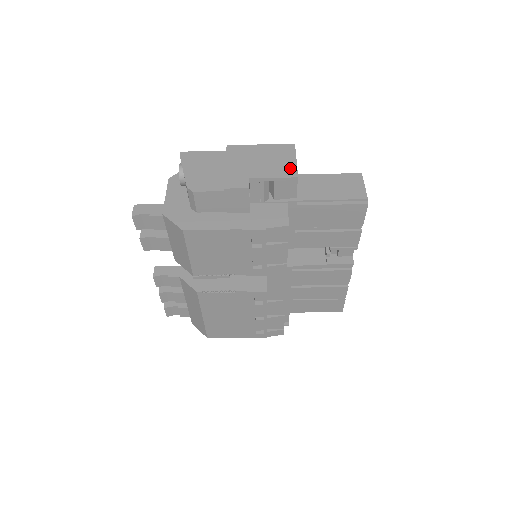
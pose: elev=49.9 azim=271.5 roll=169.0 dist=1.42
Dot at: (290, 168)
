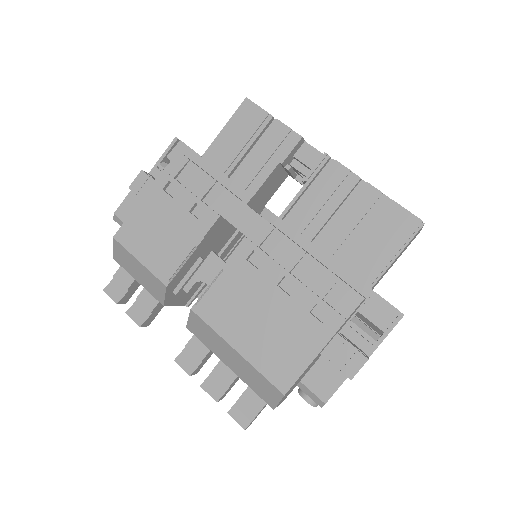
Dot at: occluded
